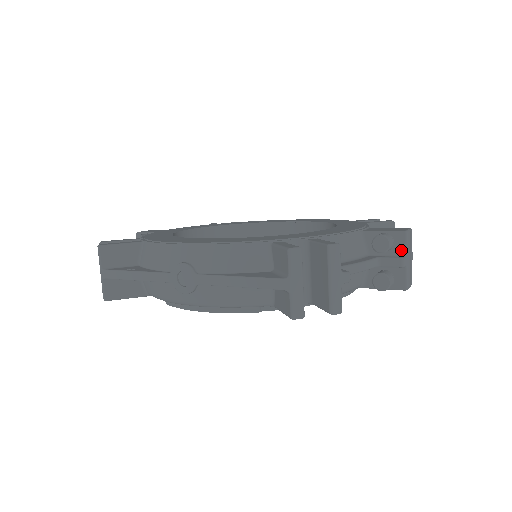
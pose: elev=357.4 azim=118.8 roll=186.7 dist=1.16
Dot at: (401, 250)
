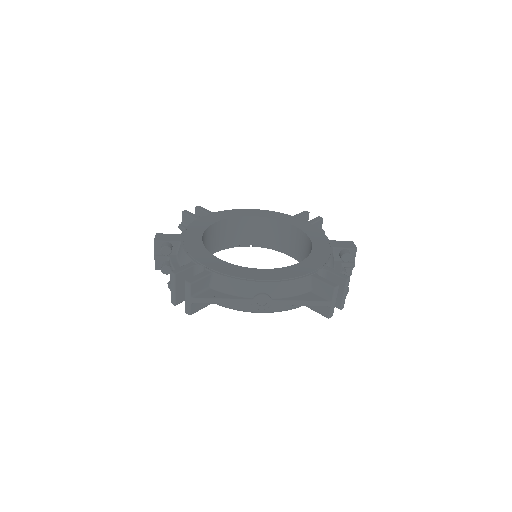
Dot at: (352, 258)
